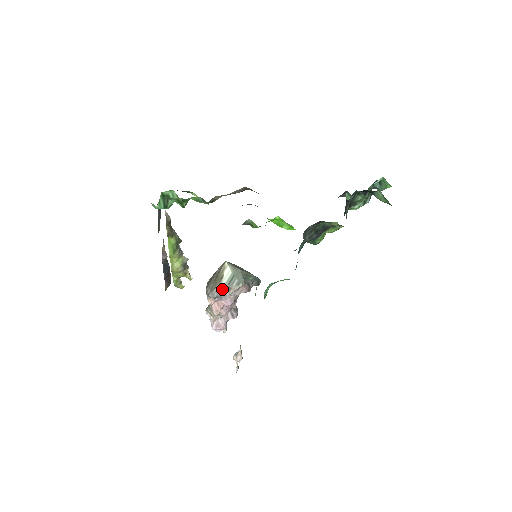
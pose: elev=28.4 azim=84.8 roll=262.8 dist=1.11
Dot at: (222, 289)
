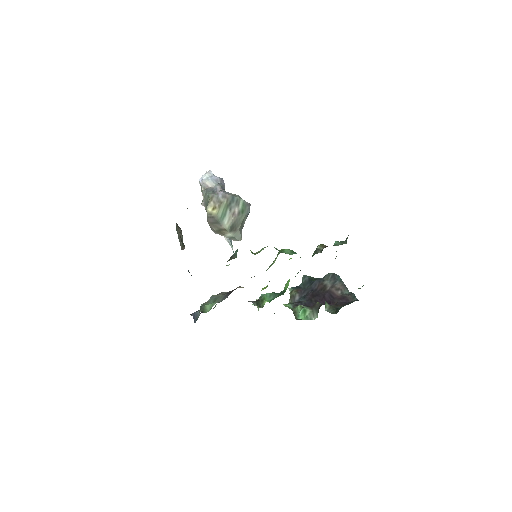
Dot at: occluded
